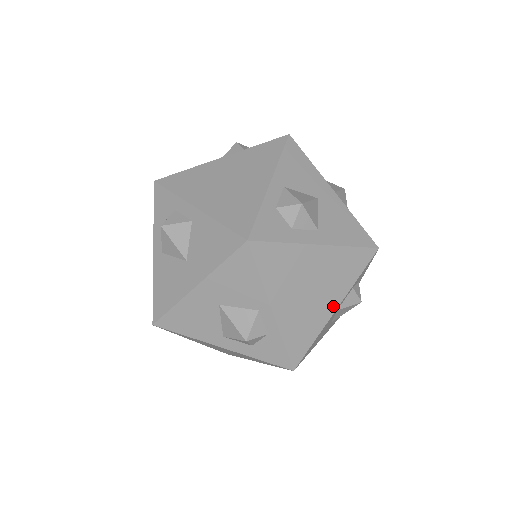
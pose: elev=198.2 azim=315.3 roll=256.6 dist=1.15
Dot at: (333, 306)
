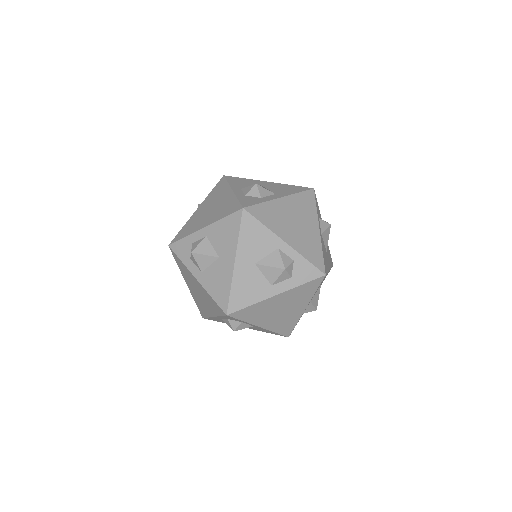
Dot at: (316, 228)
